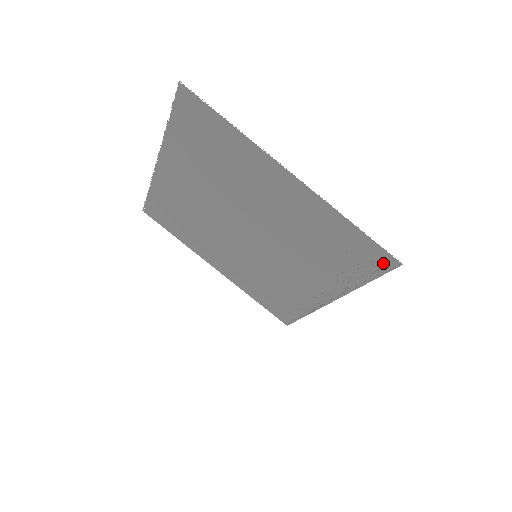
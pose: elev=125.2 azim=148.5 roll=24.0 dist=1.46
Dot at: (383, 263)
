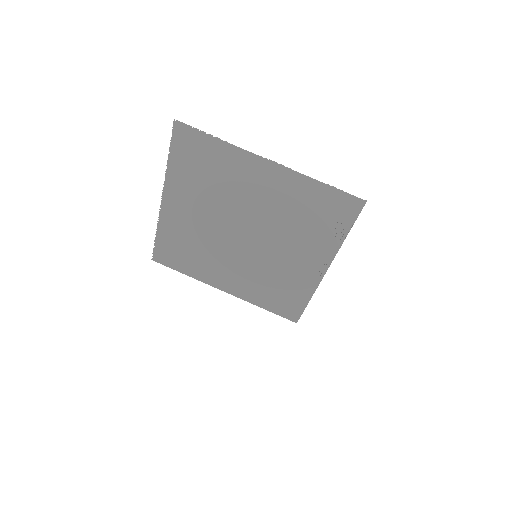
Dot at: (353, 208)
